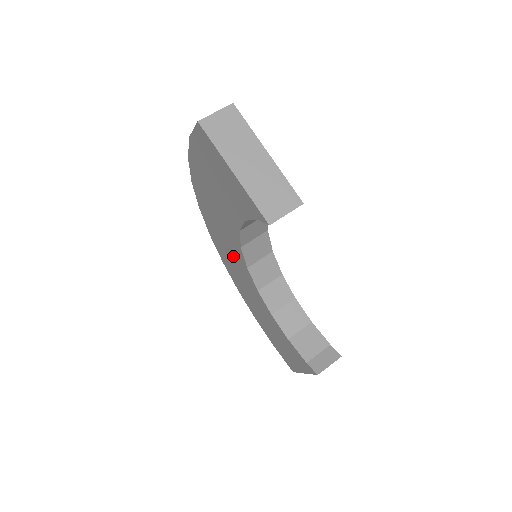
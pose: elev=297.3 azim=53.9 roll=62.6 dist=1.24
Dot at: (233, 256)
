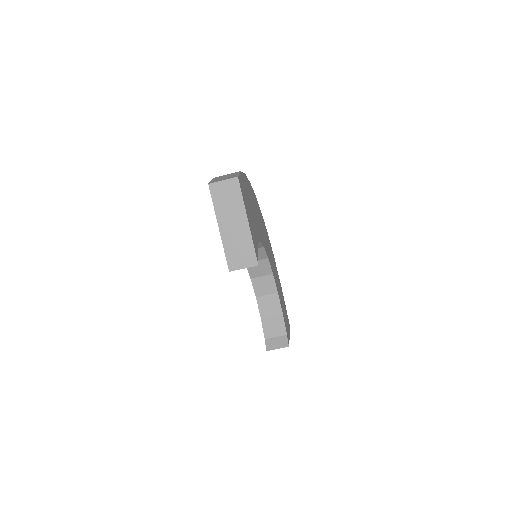
Dot at: occluded
